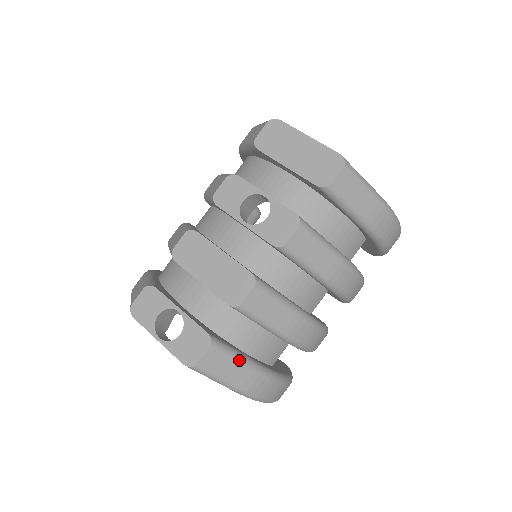
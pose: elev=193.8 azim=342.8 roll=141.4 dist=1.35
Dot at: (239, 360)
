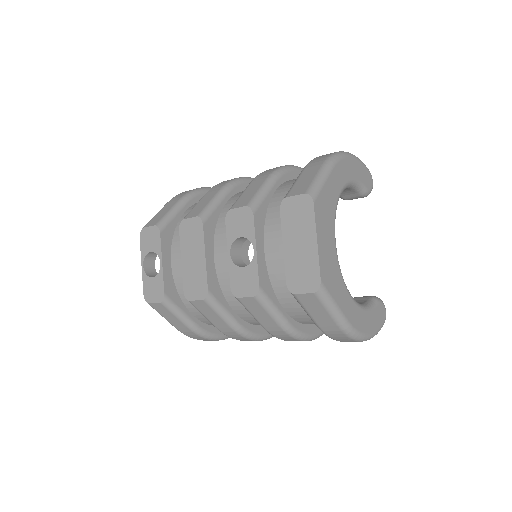
Dot at: (180, 319)
